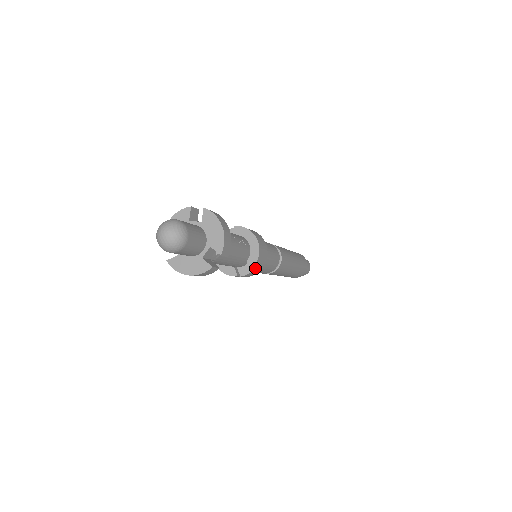
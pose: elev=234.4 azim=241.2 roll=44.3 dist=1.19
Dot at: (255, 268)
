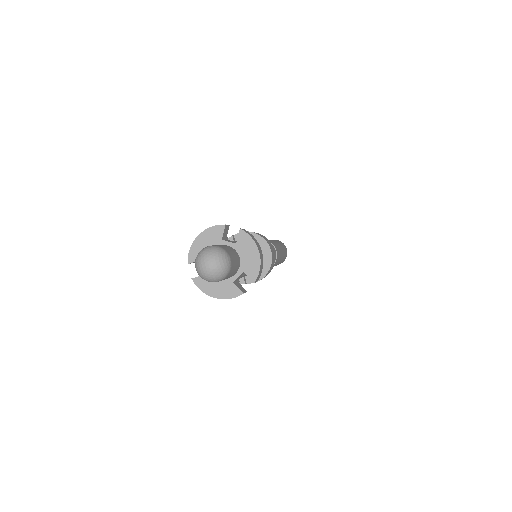
Dot at: (264, 277)
